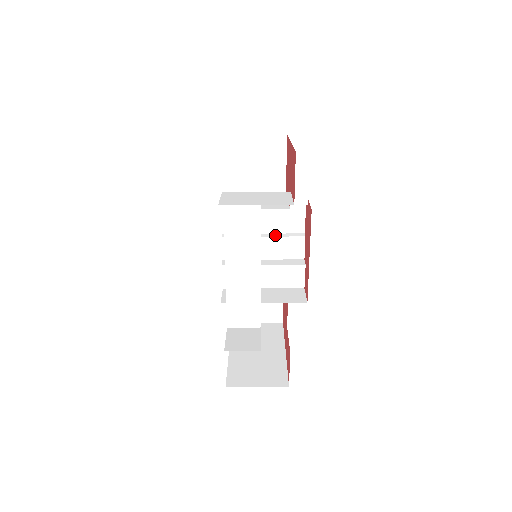
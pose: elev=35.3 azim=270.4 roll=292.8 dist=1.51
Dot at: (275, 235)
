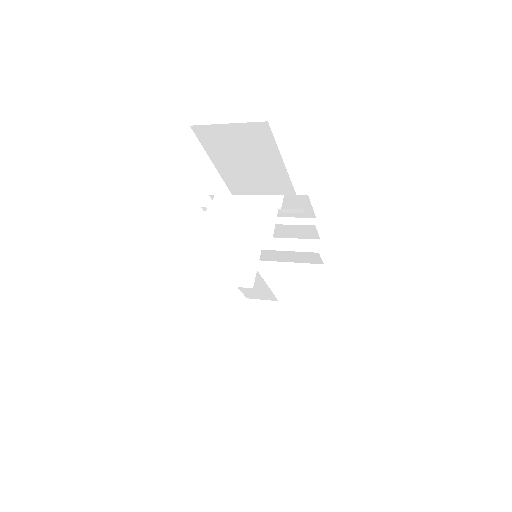
Dot at: (280, 221)
